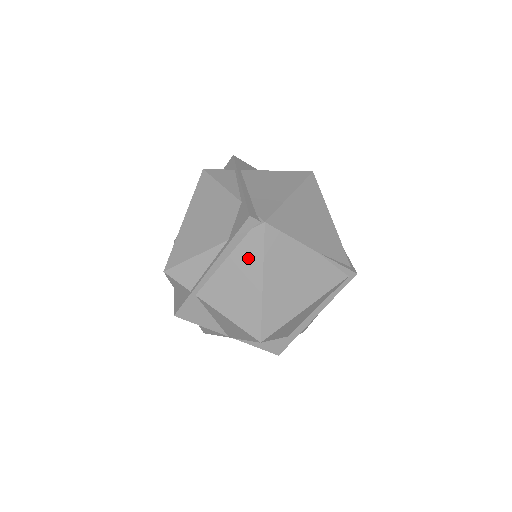
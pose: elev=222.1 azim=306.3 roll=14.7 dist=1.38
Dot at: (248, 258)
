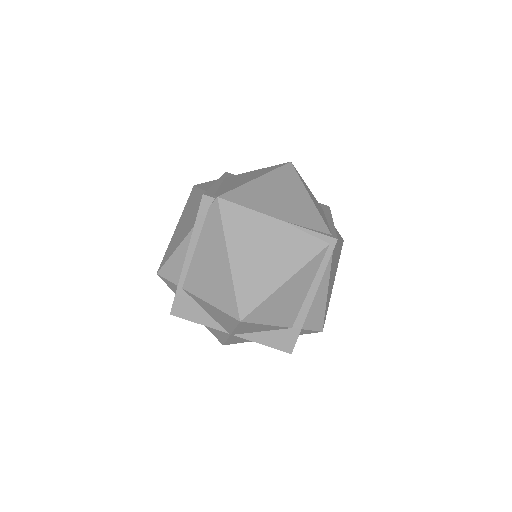
Dot at: (212, 237)
